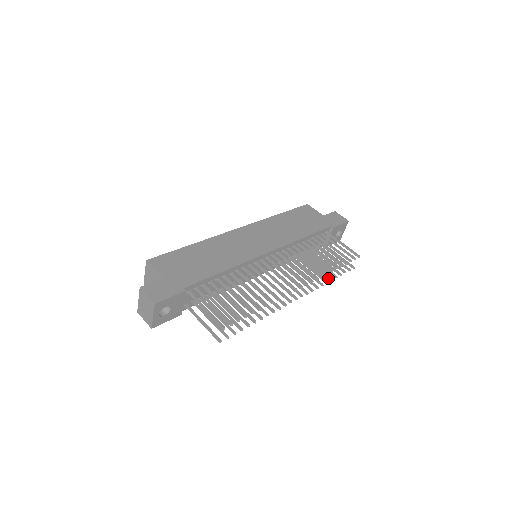
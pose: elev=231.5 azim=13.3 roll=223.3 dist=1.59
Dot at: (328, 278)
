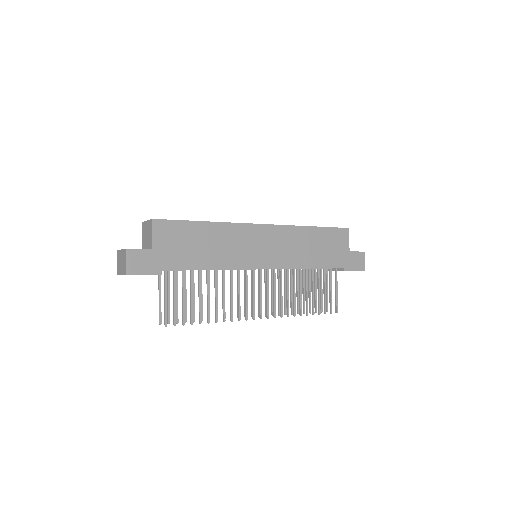
Dot at: (297, 309)
